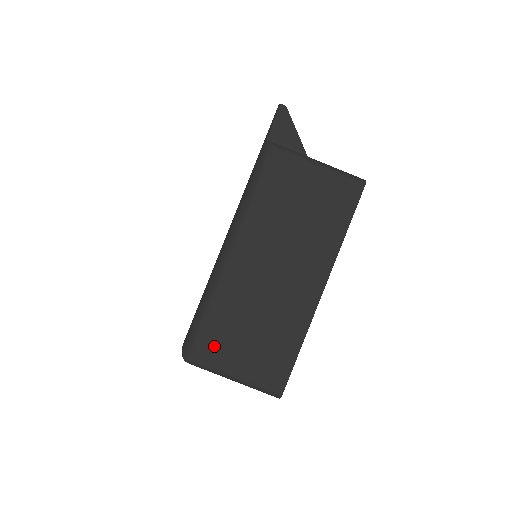
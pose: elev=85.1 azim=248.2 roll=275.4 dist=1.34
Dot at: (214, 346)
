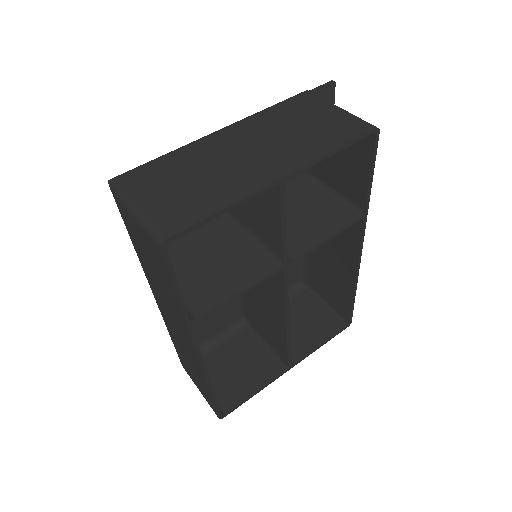
Dot at: (143, 178)
